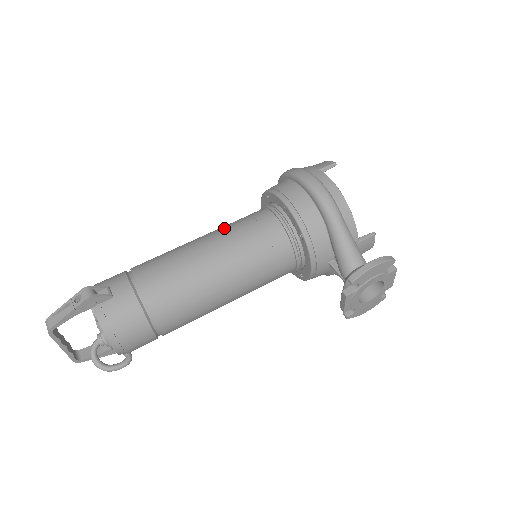
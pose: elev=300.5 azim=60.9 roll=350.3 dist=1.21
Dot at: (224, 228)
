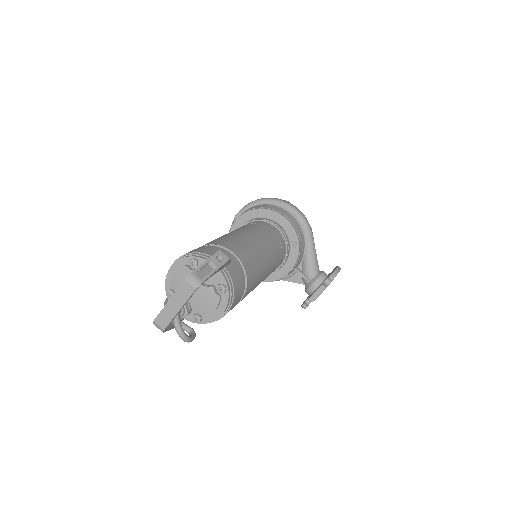
Dot at: (252, 228)
